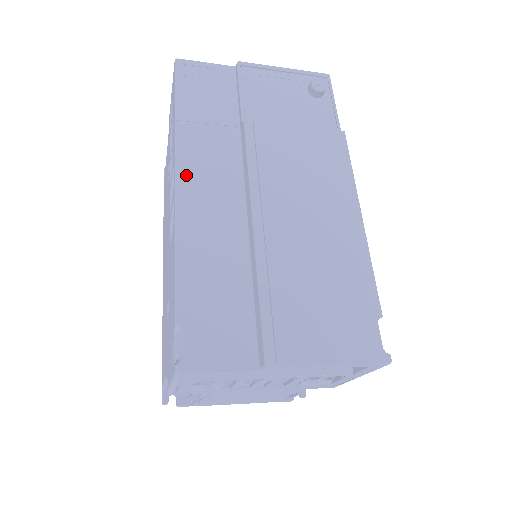
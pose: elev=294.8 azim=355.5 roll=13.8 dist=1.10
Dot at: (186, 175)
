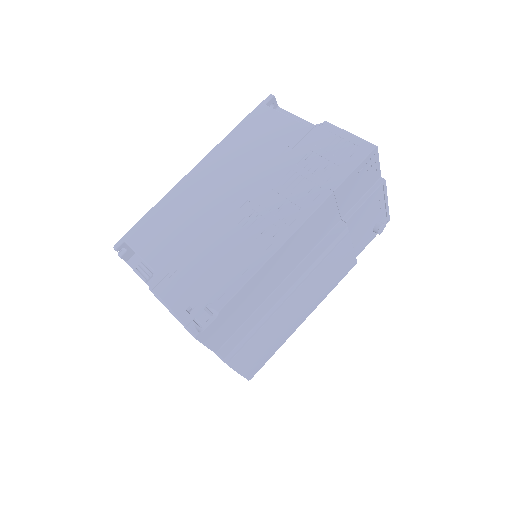
Dot at: (301, 232)
